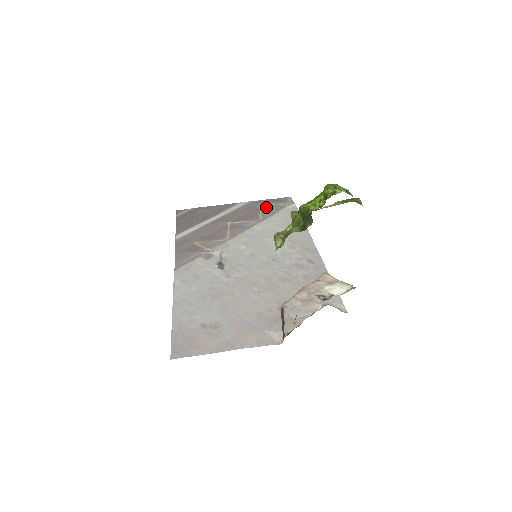
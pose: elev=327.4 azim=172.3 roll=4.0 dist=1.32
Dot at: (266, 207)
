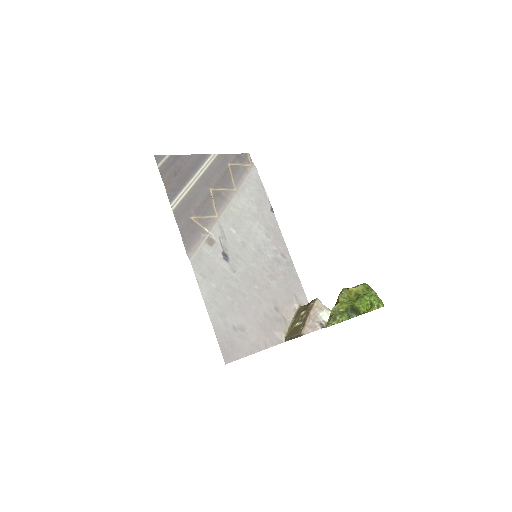
Dot at: (234, 168)
